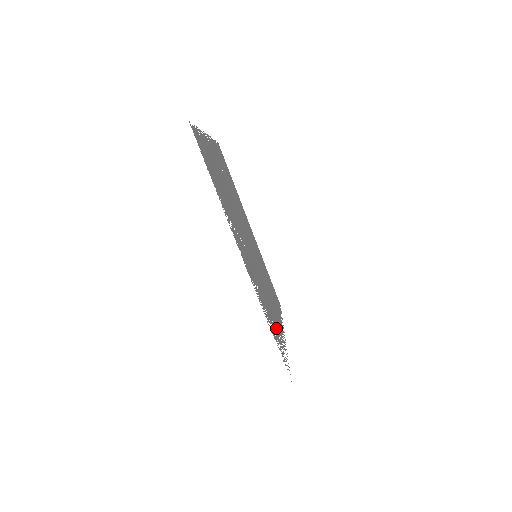
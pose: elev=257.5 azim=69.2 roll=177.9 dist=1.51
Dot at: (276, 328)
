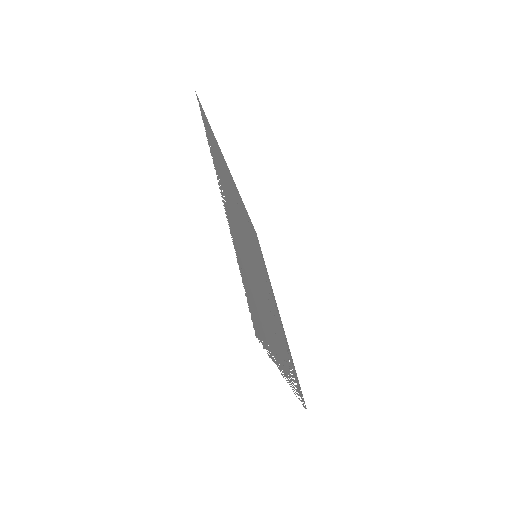
Dot at: (287, 351)
